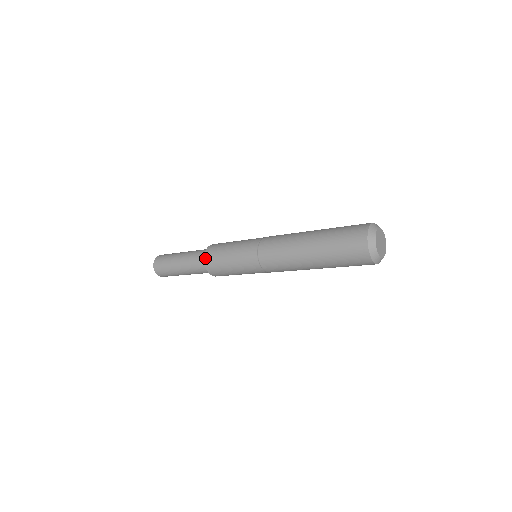
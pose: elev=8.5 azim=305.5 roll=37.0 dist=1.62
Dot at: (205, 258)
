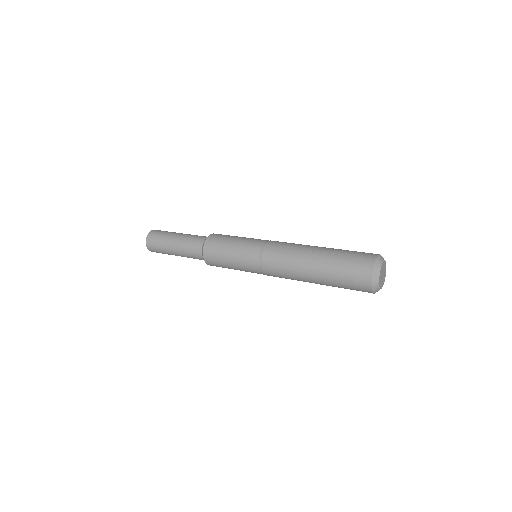
Dot at: occluded
